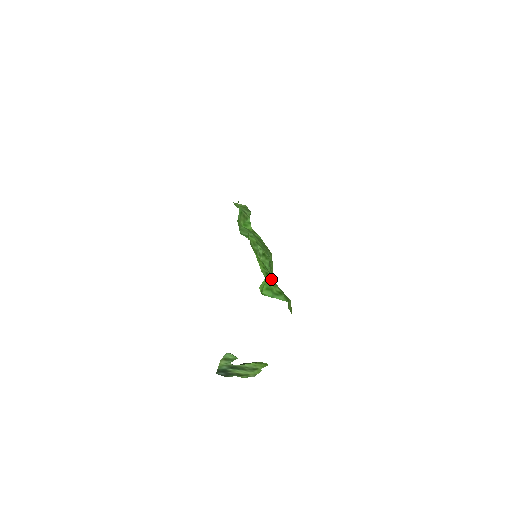
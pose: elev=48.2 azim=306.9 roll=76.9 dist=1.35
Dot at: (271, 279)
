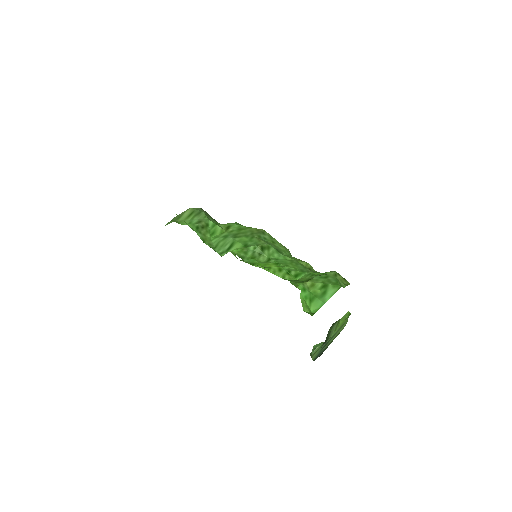
Dot at: (303, 284)
